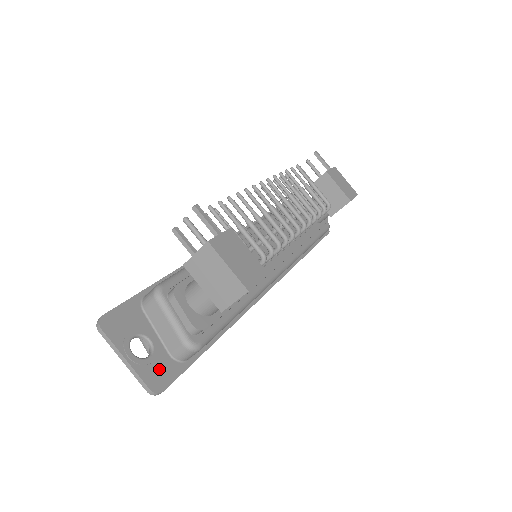
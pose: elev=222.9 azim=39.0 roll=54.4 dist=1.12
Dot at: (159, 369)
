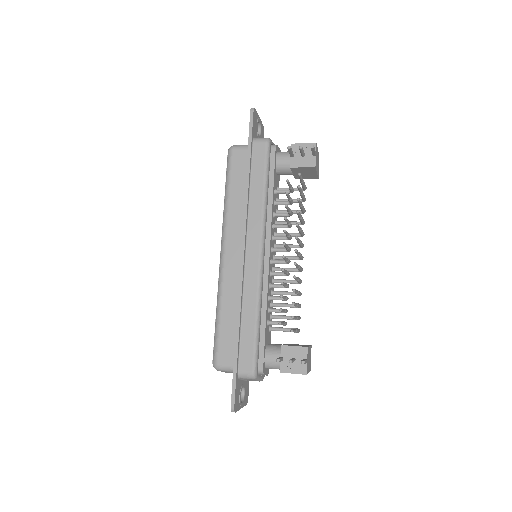
Dot at: (246, 393)
